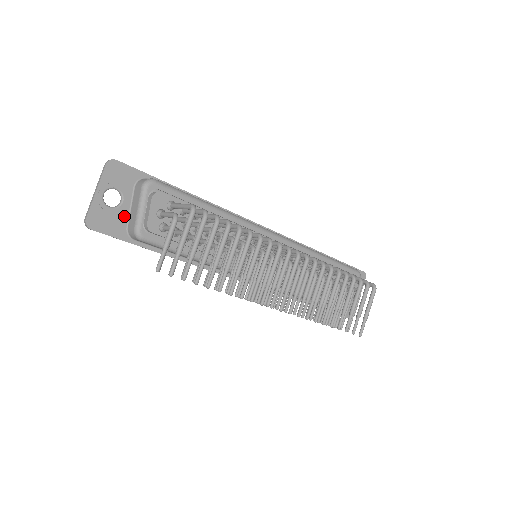
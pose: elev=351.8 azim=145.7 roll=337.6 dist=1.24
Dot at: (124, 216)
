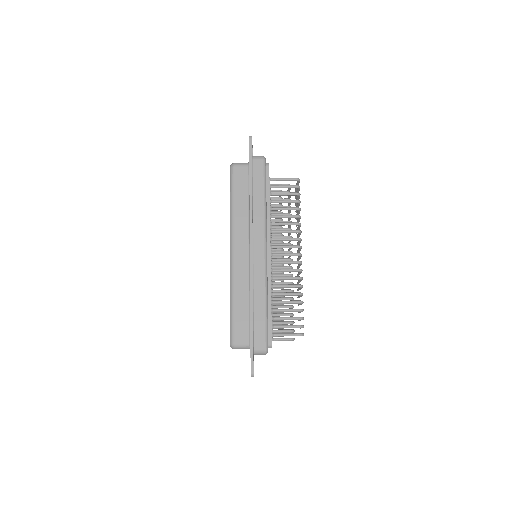
Dot at: occluded
